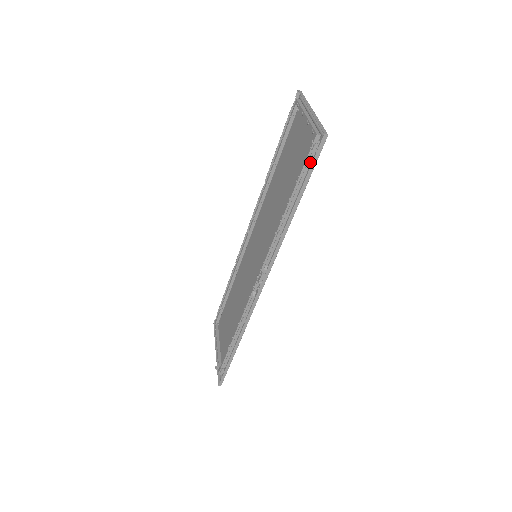
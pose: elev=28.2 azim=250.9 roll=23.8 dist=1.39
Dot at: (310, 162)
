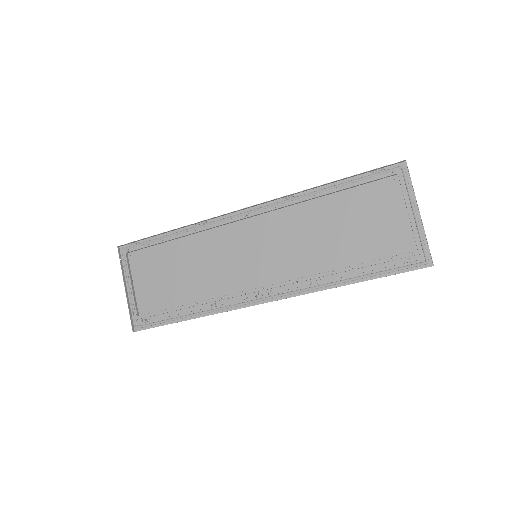
Dot at: (399, 264)
